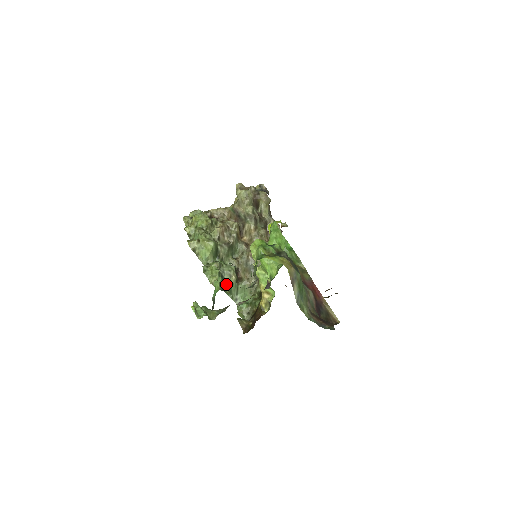
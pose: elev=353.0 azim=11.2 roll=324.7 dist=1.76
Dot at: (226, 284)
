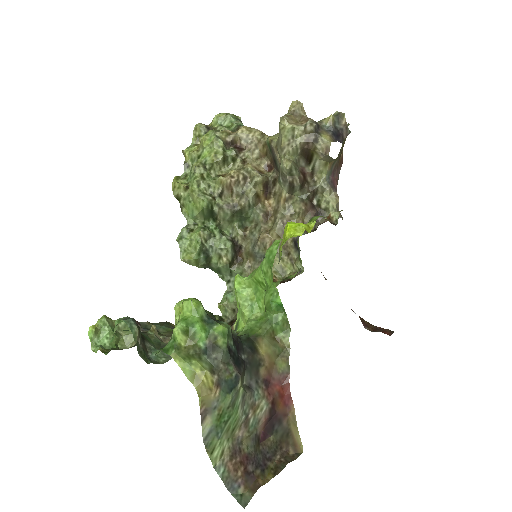
Dot at: (212, 263)
